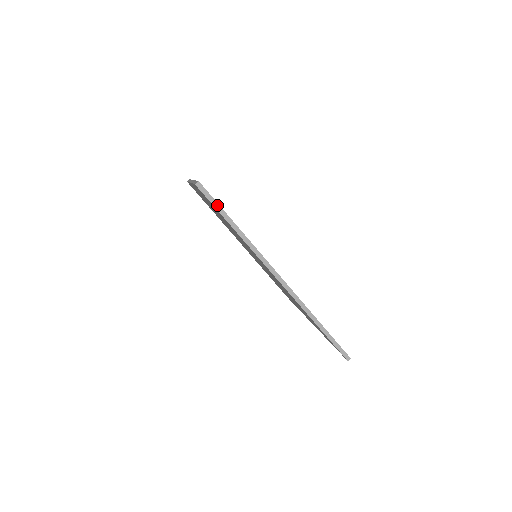
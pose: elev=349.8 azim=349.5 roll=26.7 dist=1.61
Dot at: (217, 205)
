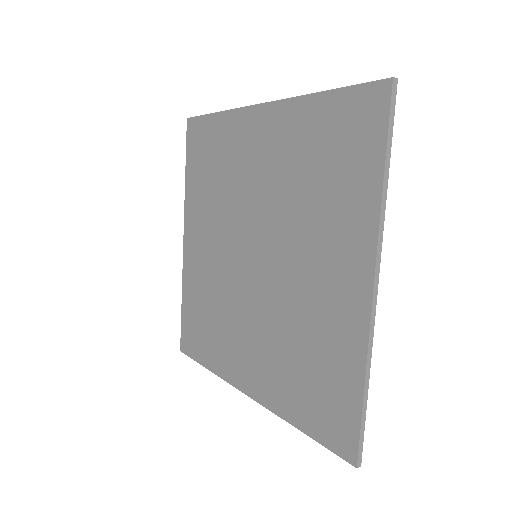
Dot at: (391, 128)
